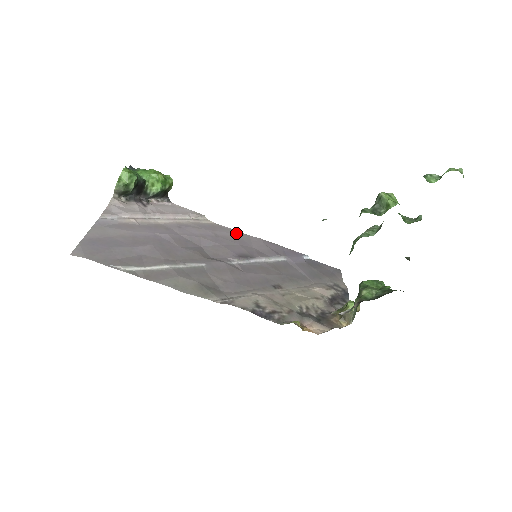
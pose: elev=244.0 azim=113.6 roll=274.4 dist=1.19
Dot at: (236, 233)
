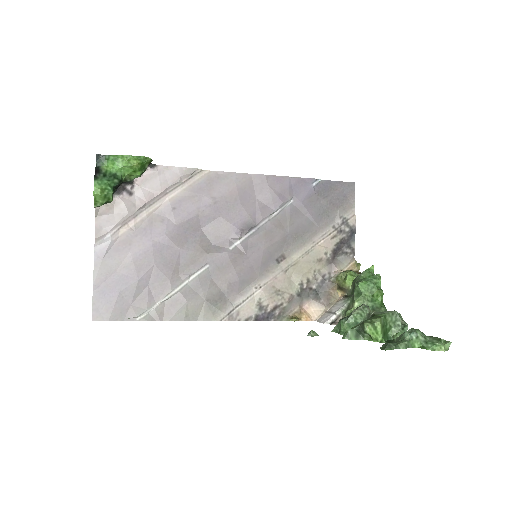
Dot at: (236, 180)
